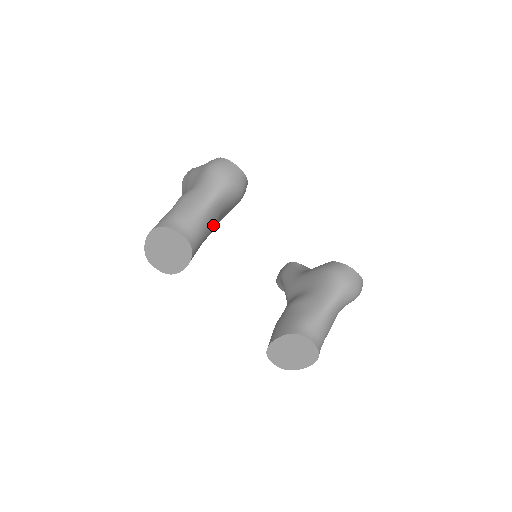
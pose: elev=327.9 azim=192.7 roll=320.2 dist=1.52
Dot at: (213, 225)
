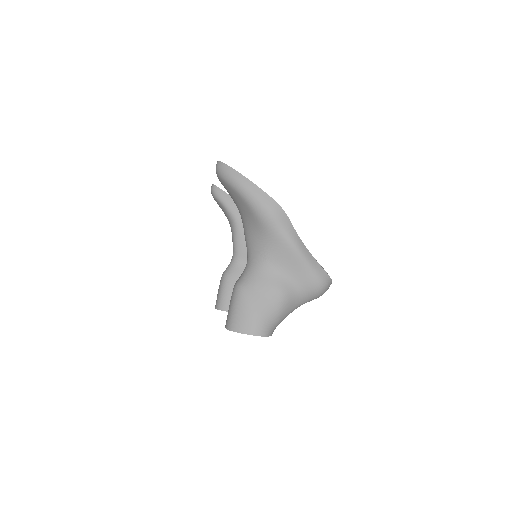
Dot at: occluded
